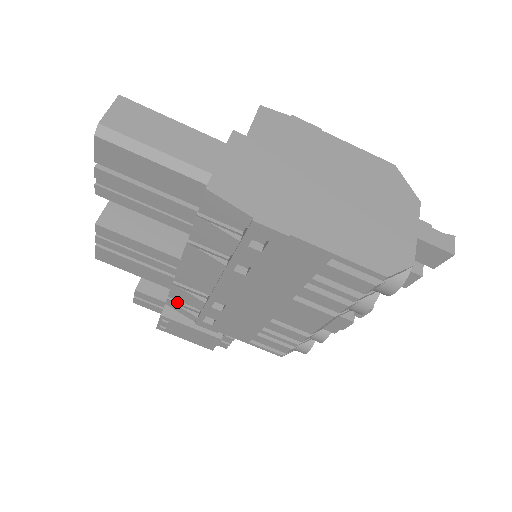
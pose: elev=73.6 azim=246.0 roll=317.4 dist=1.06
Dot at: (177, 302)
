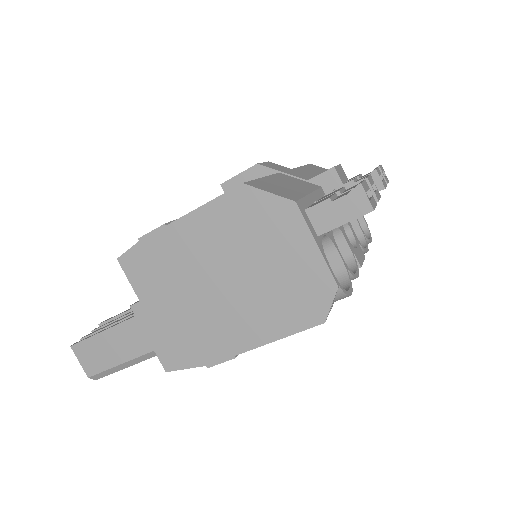
Dot at: occluded
